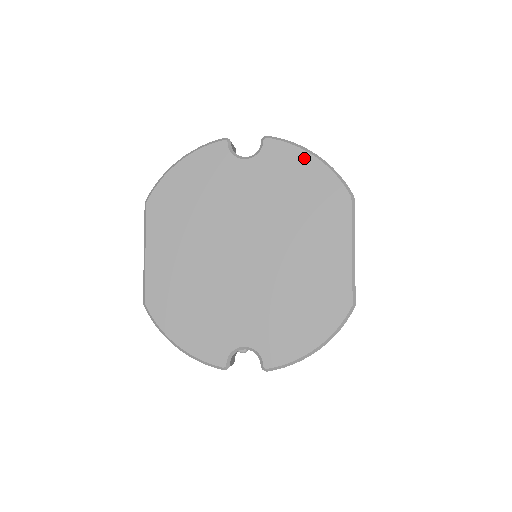
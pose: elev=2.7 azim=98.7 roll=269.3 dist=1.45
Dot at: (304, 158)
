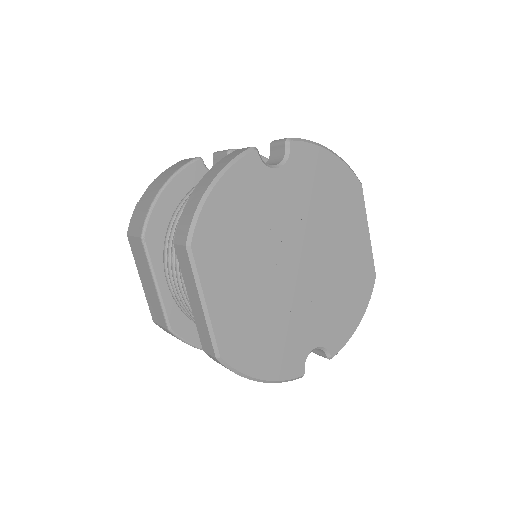
Dot at: (325, 156)
